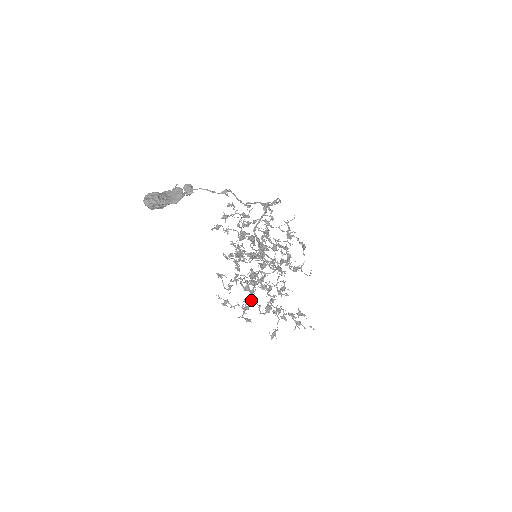
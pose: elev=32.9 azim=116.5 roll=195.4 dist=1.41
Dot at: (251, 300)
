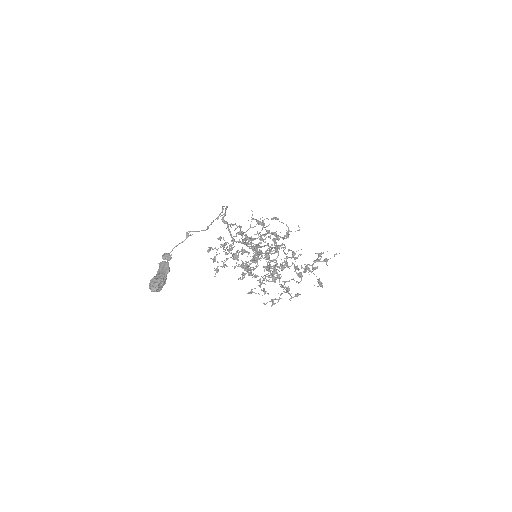
Dot at: (284, 282)
